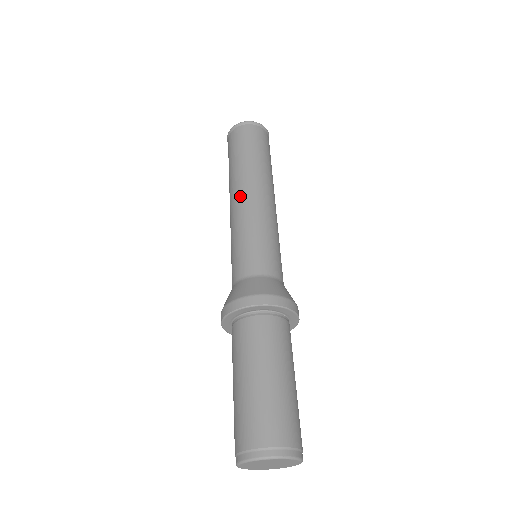
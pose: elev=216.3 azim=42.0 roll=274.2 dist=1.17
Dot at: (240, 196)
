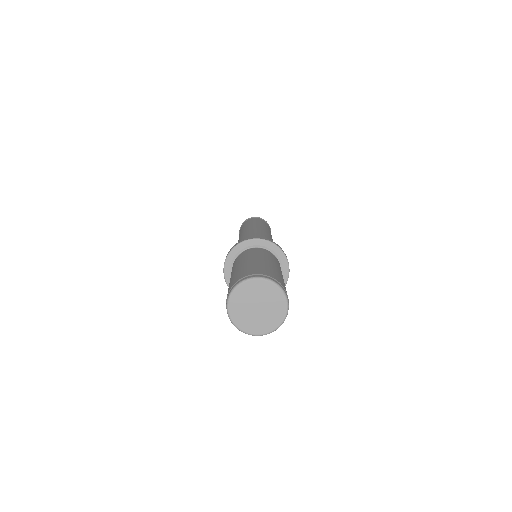
Dot at: occluded
